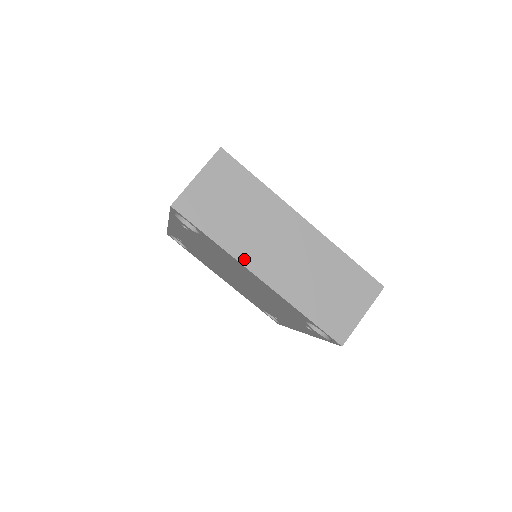
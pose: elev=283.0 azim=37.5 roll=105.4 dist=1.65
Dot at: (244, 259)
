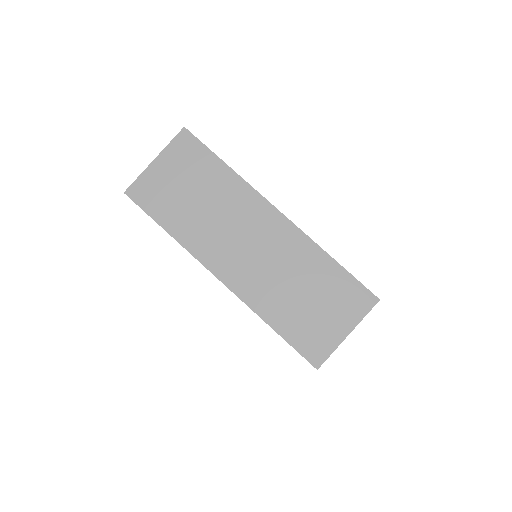
Dot at: (202, 255)
